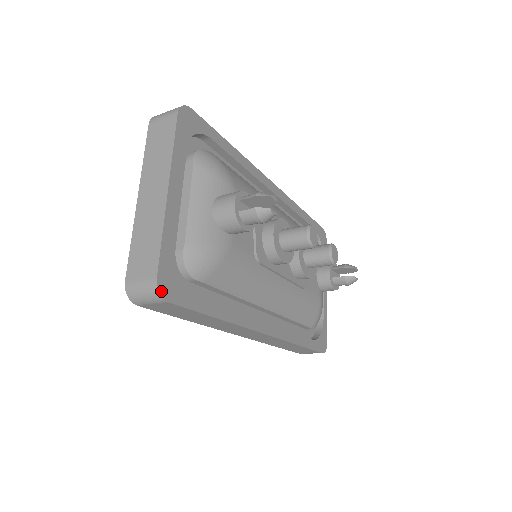
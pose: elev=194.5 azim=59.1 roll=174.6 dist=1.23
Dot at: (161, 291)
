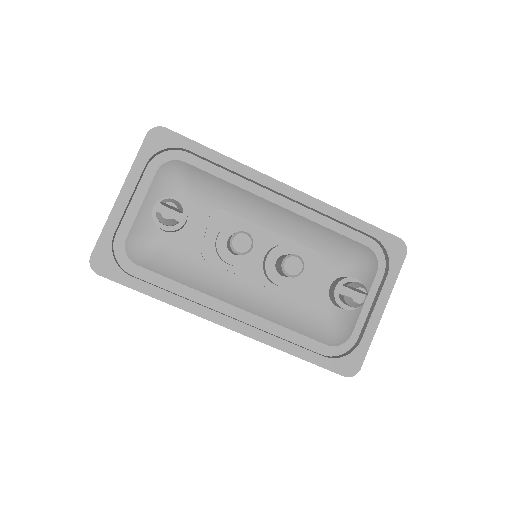
Dot at: (92, 266)
